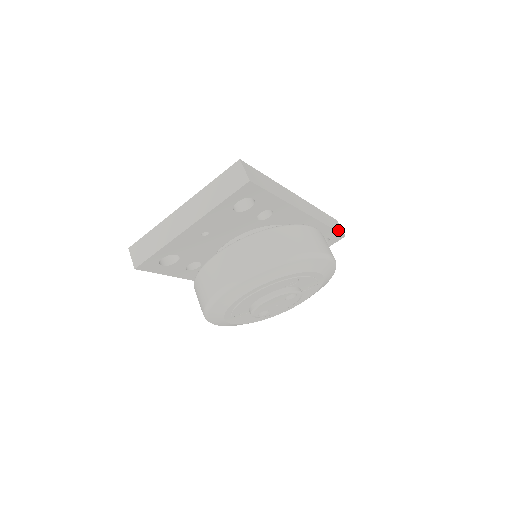
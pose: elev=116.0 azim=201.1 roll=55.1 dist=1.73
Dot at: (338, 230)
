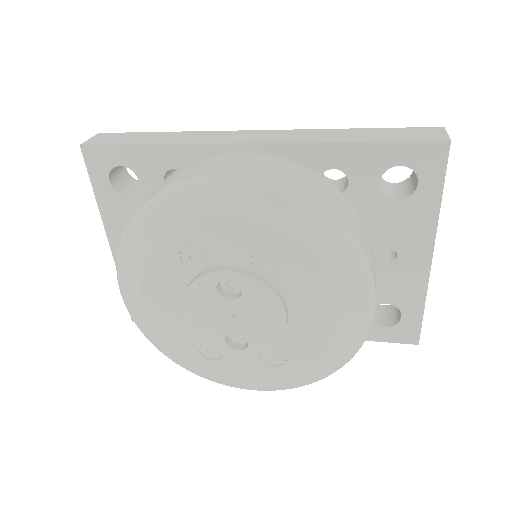
Dot at: (409, 139)
